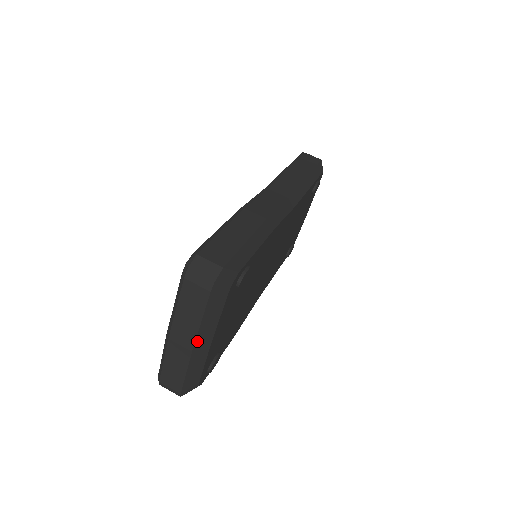
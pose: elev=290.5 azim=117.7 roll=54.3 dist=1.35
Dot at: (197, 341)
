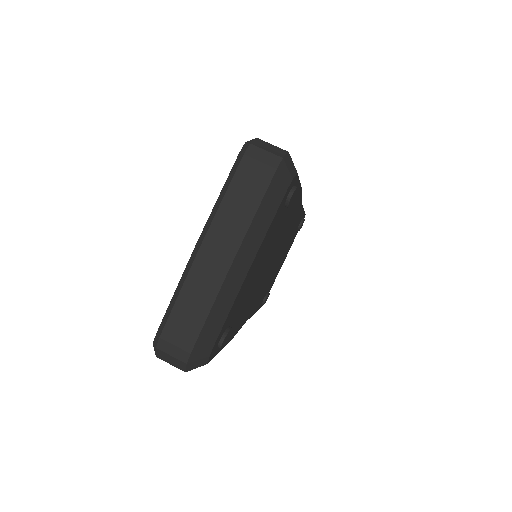
Dot at: (240, 250)
